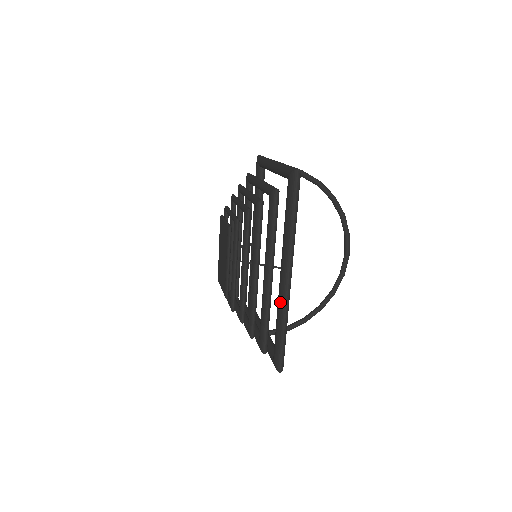
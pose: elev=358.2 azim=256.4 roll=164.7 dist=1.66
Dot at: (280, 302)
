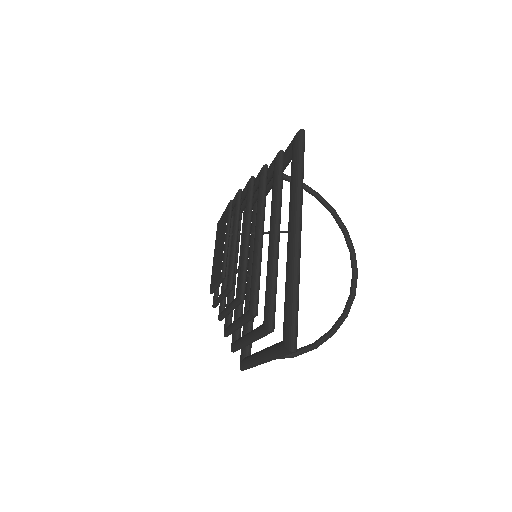
Dot at: (289, 261)
